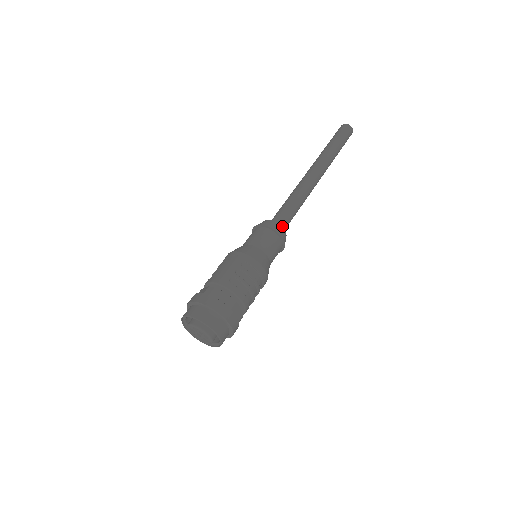
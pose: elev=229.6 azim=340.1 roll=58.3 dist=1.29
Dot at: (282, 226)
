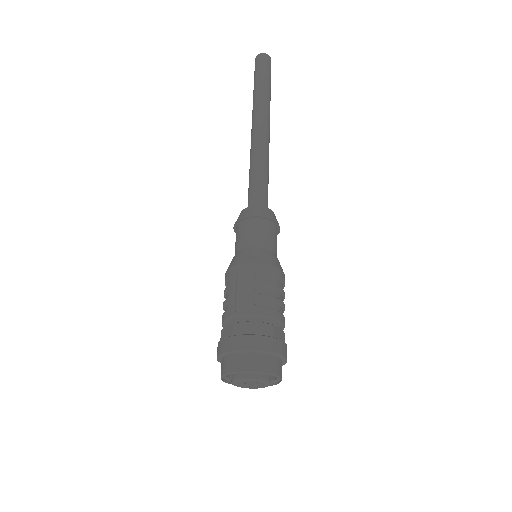
Dot at: occluded
